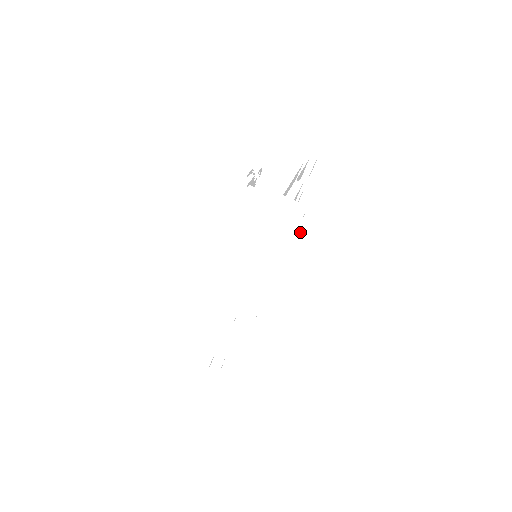
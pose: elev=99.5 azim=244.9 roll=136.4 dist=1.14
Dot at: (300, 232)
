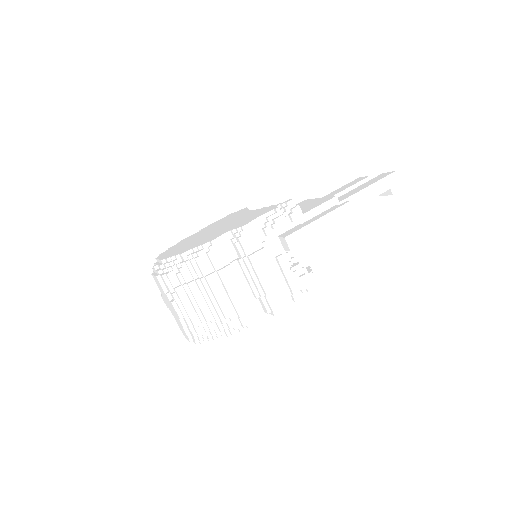
Dot at: (264, 298)
